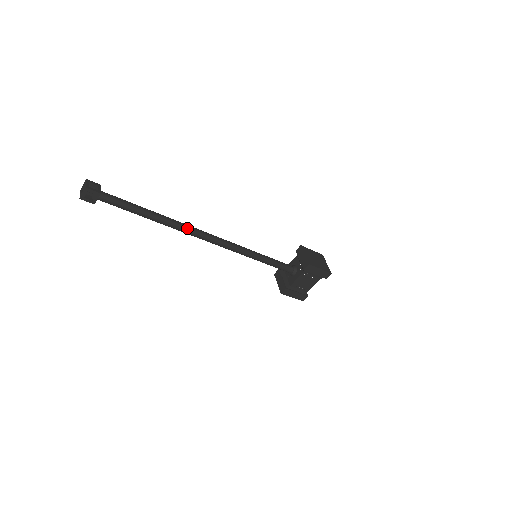
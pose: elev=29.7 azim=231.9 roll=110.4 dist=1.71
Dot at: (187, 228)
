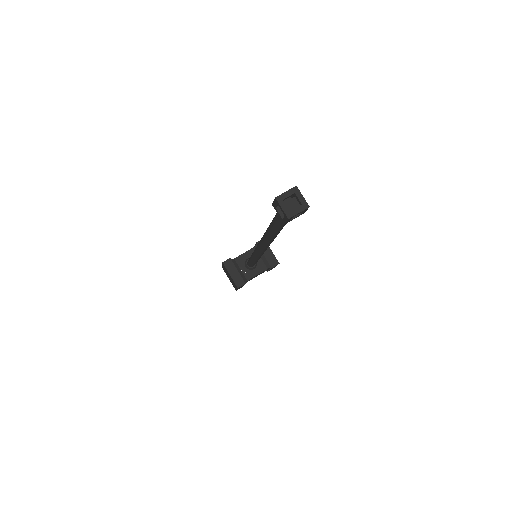
Dot at: occluded
